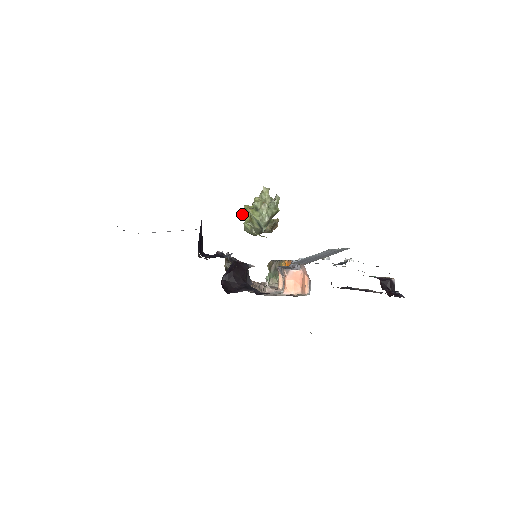
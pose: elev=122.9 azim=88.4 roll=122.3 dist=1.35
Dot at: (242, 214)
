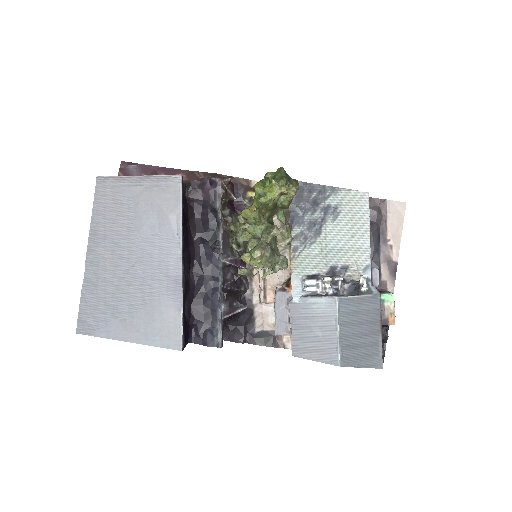
Dot at: (239, 221)
